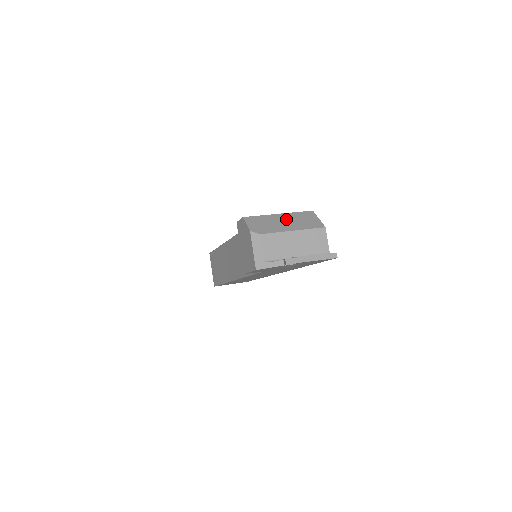
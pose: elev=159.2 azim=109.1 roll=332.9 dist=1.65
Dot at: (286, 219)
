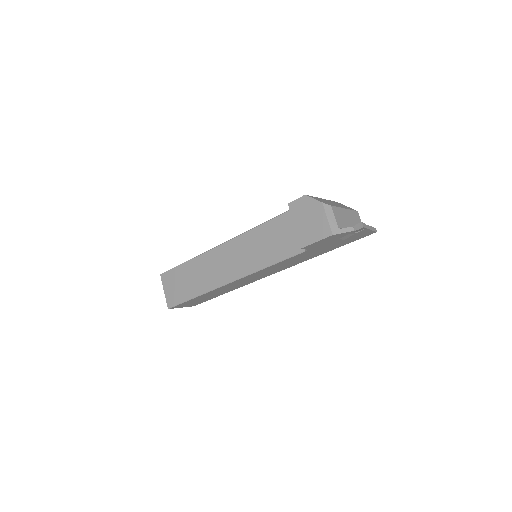
Dot at: (331, 202)
